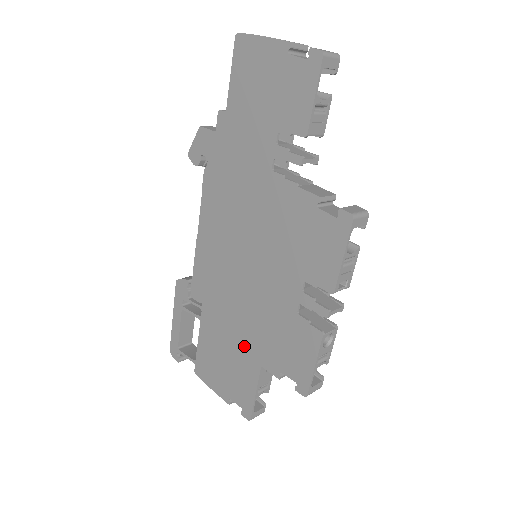
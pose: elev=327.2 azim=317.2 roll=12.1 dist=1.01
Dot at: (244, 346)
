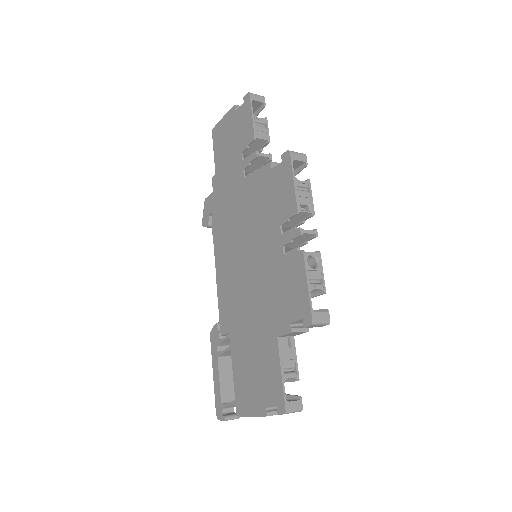
Dot at: (262, 333)
